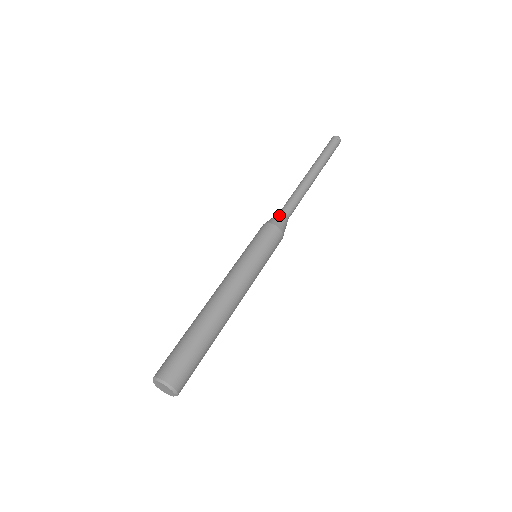
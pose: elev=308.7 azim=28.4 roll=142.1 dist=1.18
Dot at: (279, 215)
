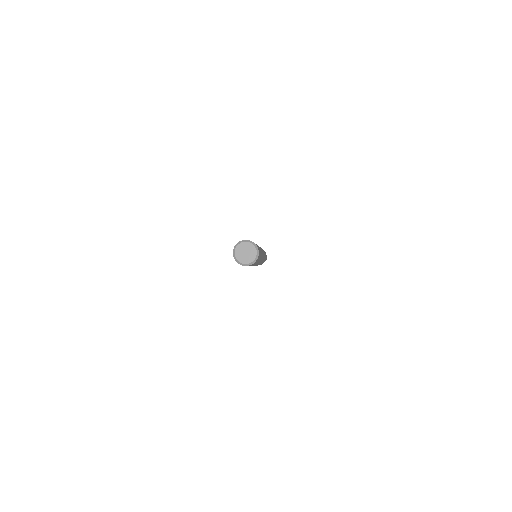
Dot at: occluded
